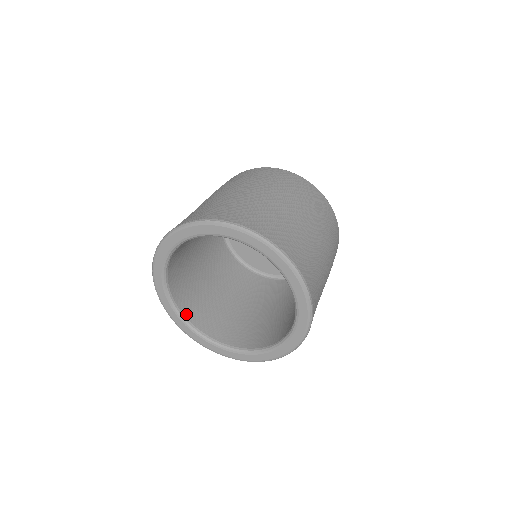
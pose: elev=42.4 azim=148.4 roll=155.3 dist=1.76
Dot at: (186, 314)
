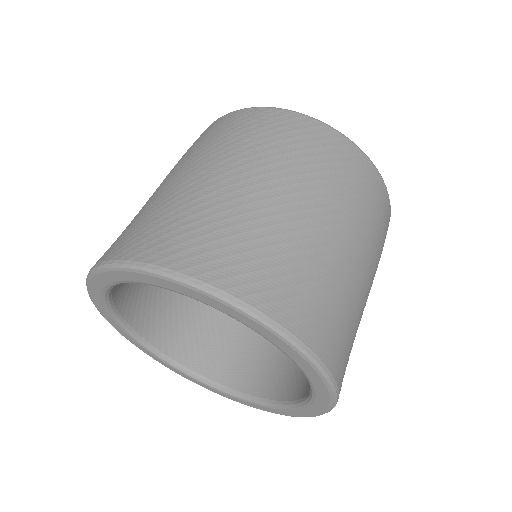
Dot at: (207, 374)
